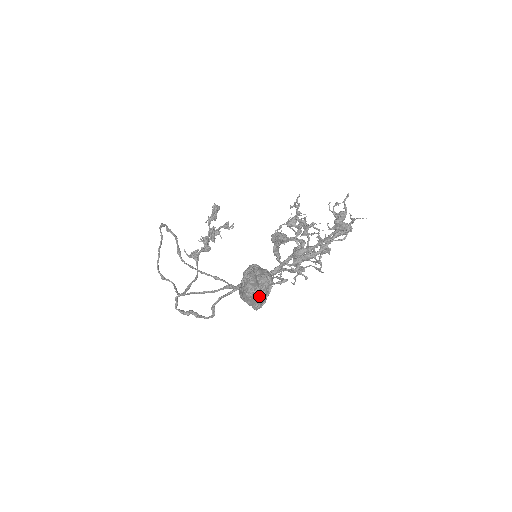
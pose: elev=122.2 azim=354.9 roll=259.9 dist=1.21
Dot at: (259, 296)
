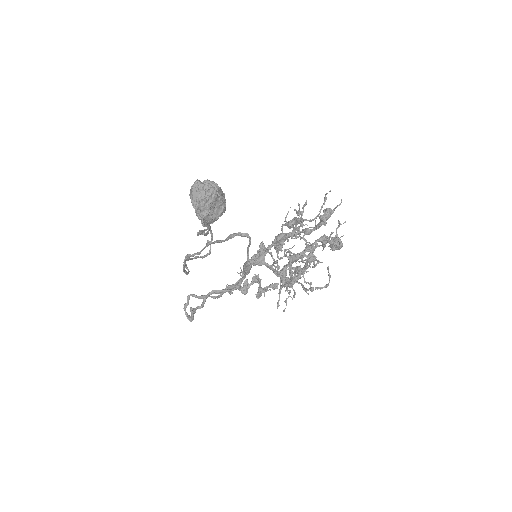
Dot at: (200, 192)
